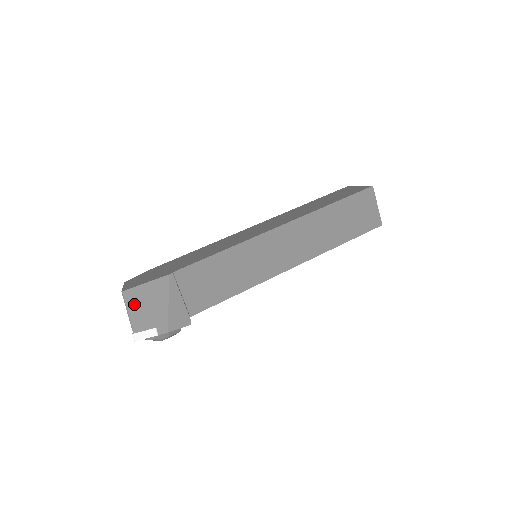
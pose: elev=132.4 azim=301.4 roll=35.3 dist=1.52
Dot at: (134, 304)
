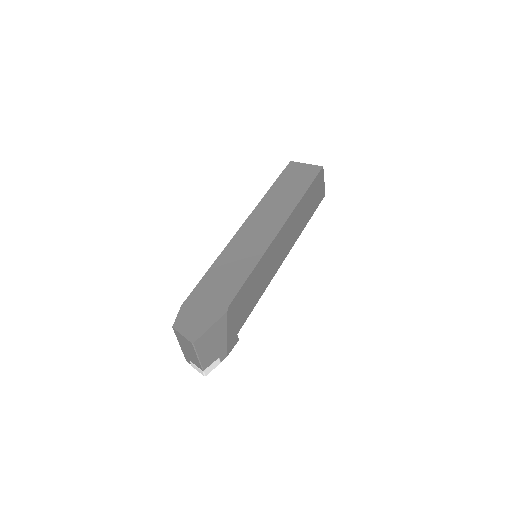
Dot at: (203, 348)
